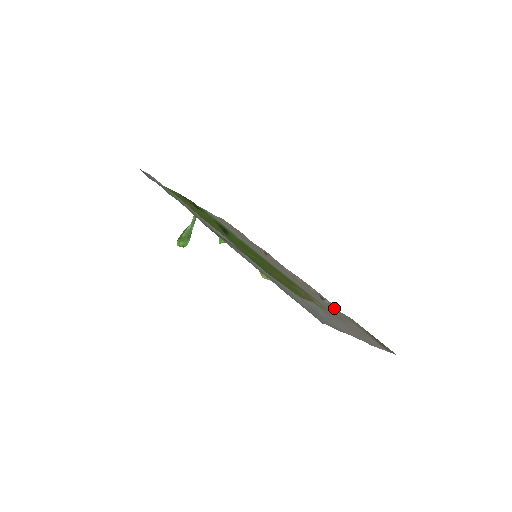
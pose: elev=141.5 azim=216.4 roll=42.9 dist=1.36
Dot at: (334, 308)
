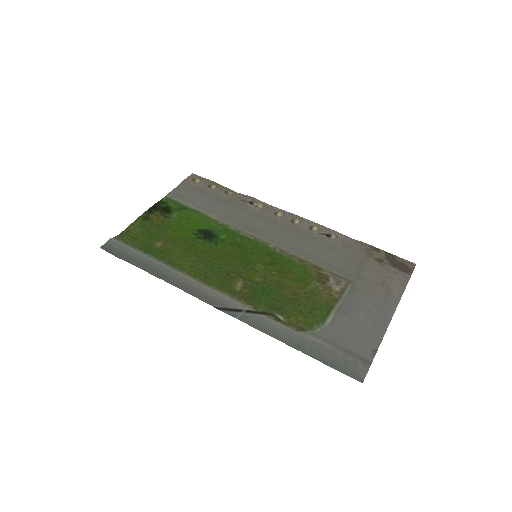
Dot at: (345, 248)
